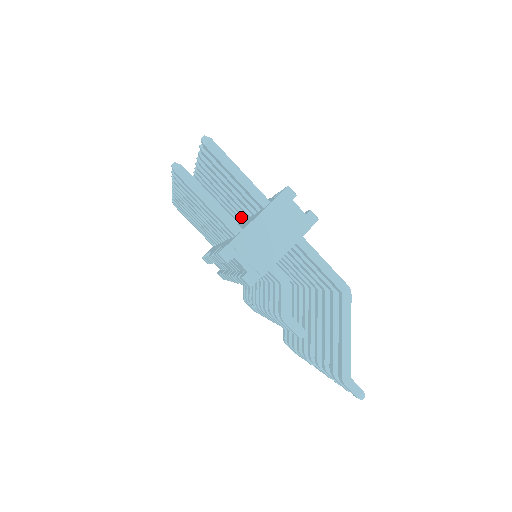
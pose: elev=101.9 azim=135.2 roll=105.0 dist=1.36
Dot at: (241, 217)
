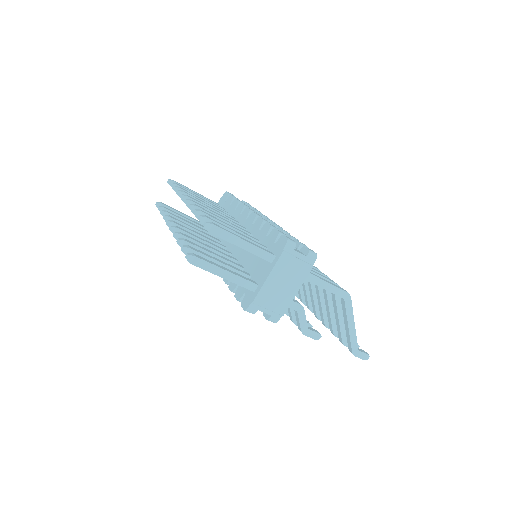
Dot at: occluded
